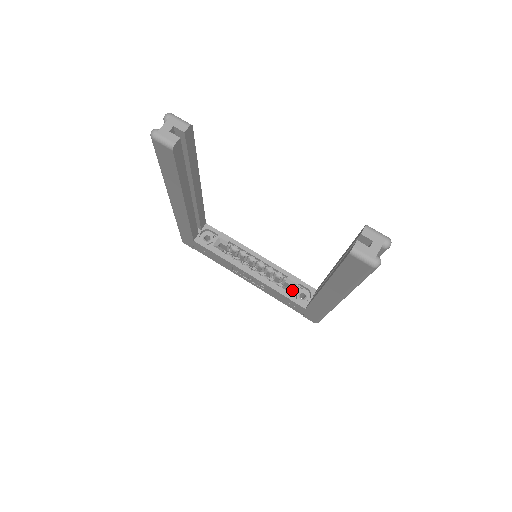
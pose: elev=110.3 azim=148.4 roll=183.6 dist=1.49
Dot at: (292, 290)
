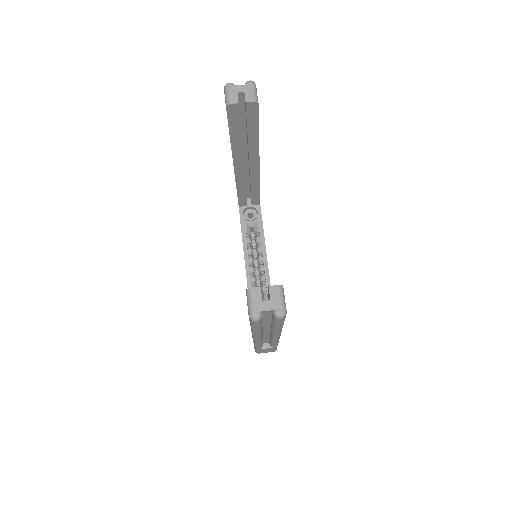
Dot at: occluded
